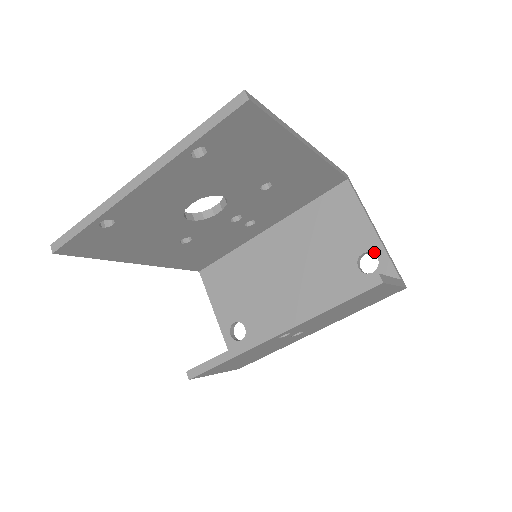
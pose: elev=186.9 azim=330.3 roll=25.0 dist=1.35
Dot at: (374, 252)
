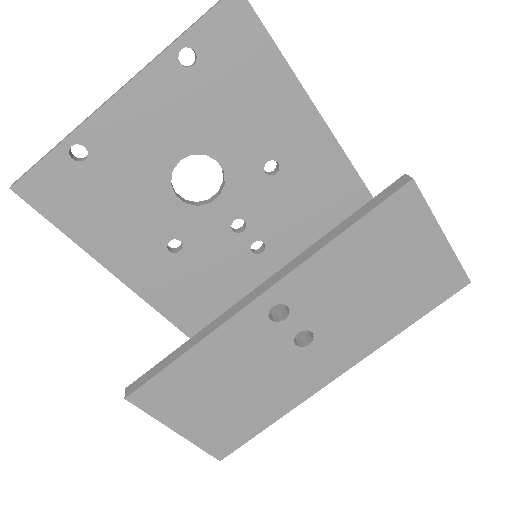
Dot at: occluded
